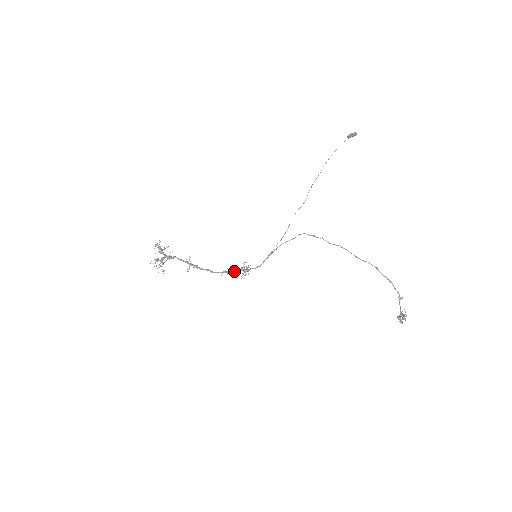
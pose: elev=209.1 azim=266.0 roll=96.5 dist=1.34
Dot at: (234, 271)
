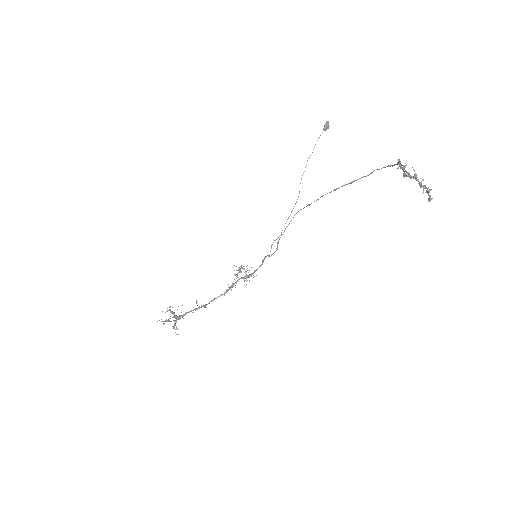
Dot at: (236, 282)
